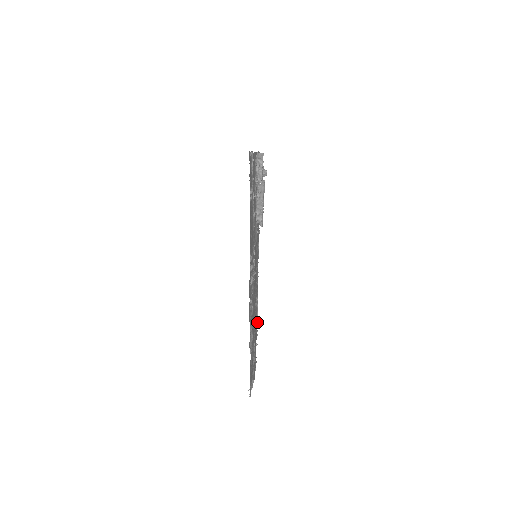
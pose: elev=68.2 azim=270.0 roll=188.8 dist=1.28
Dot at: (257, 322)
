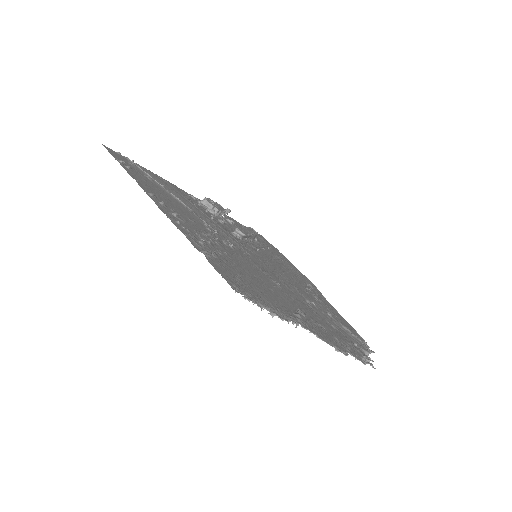
Dot at: (351, 334)
